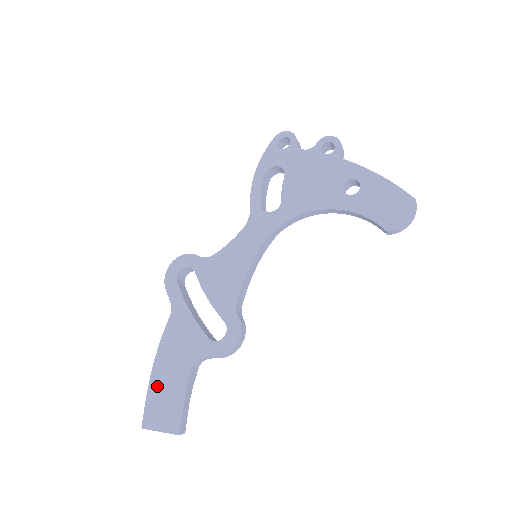
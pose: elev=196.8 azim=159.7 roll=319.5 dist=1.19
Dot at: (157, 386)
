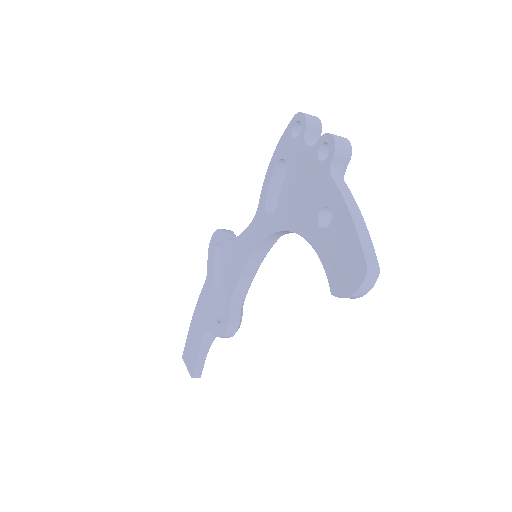
Dot at: (191, 333)
